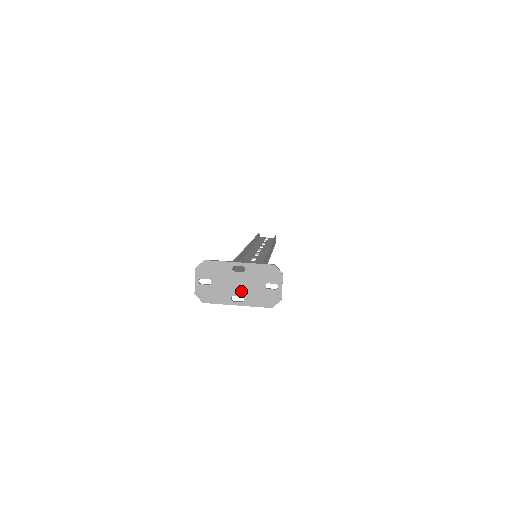
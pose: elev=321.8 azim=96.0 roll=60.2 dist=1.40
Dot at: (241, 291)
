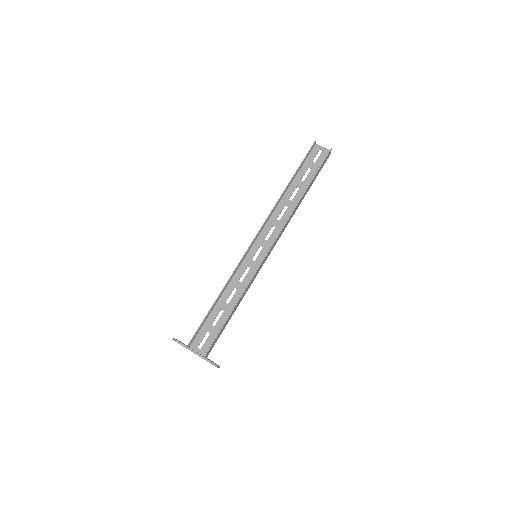
Dot at: occluded
